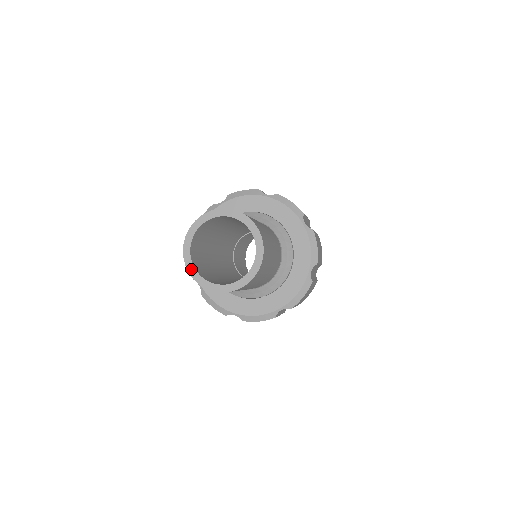
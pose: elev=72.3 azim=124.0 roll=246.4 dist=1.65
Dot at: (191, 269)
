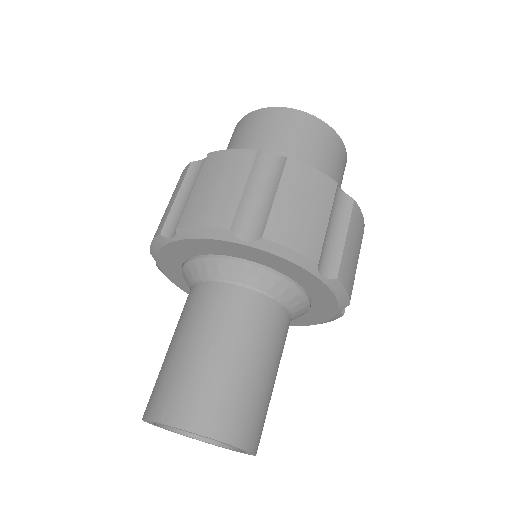
Dot at: occluded
